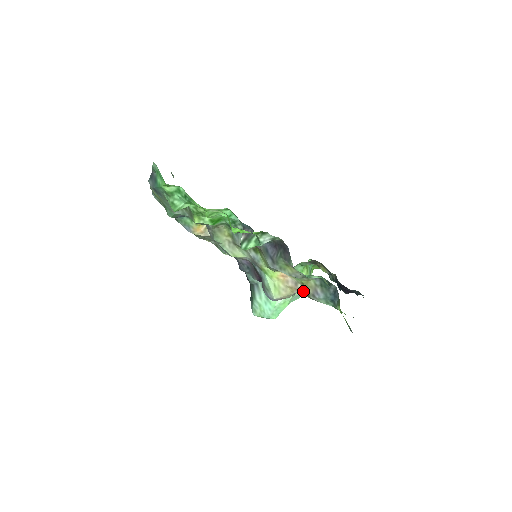
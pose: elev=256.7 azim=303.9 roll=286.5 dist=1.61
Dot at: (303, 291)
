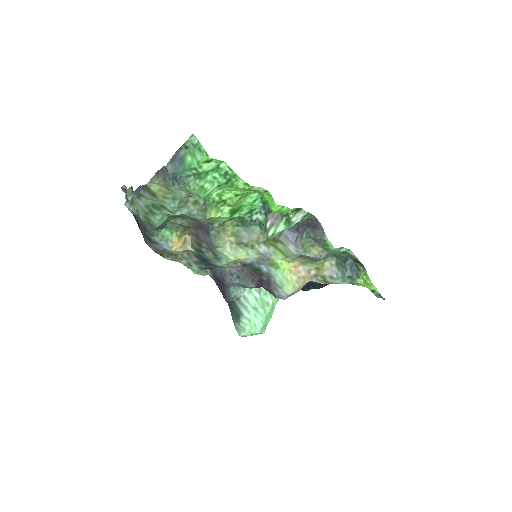
Dot at: (317, 277)
